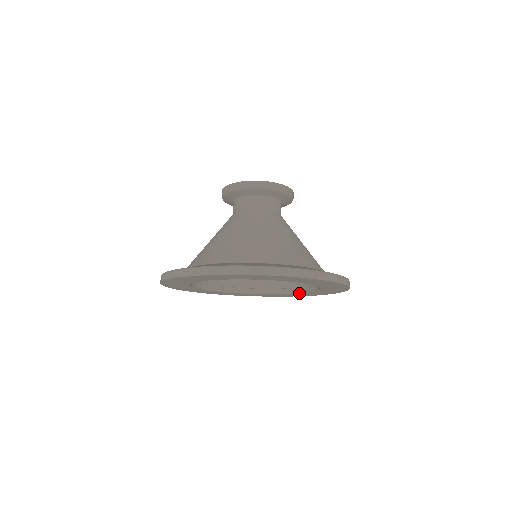
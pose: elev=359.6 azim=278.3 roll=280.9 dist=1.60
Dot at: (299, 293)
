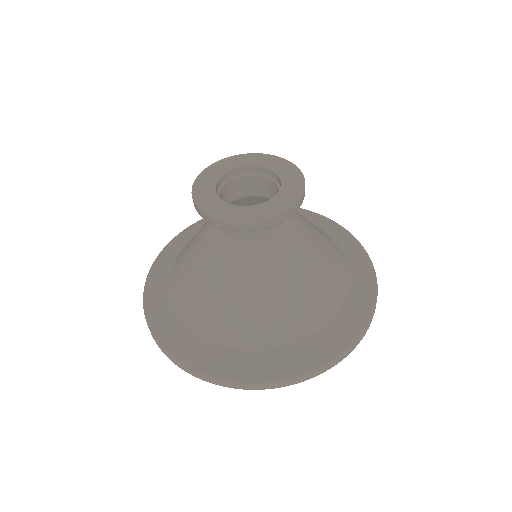
Dot at: occluded
